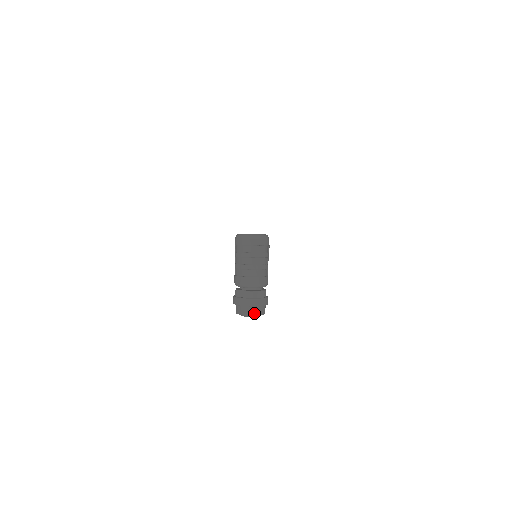
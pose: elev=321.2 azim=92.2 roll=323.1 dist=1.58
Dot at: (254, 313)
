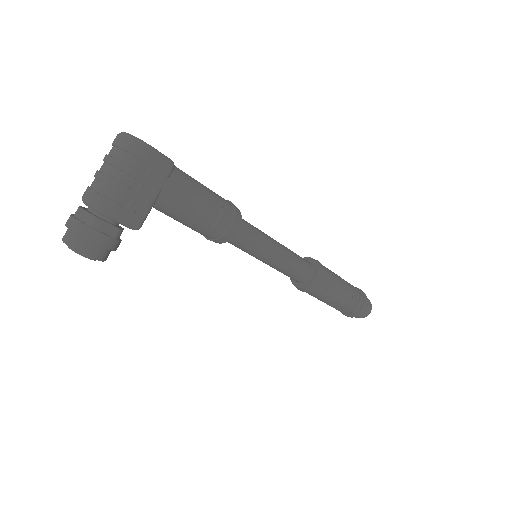
Dot at: (68, 241)
